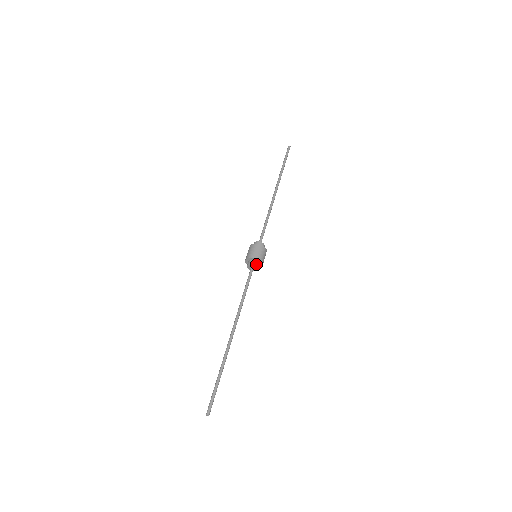
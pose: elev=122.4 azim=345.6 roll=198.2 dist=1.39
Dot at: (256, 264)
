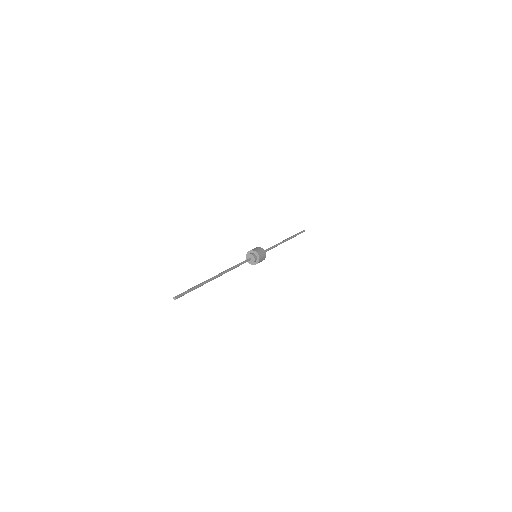
Dot at: (254, 255)
